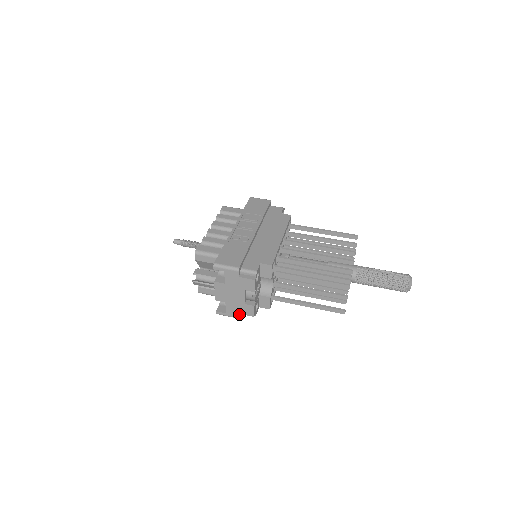
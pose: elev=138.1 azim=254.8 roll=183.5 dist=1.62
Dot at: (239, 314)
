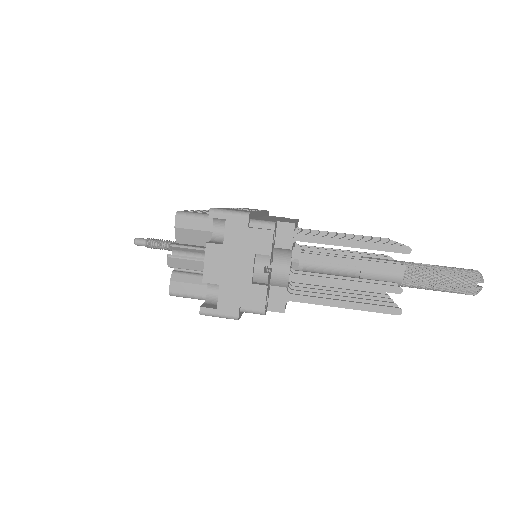
Dot at: (239, 309)
